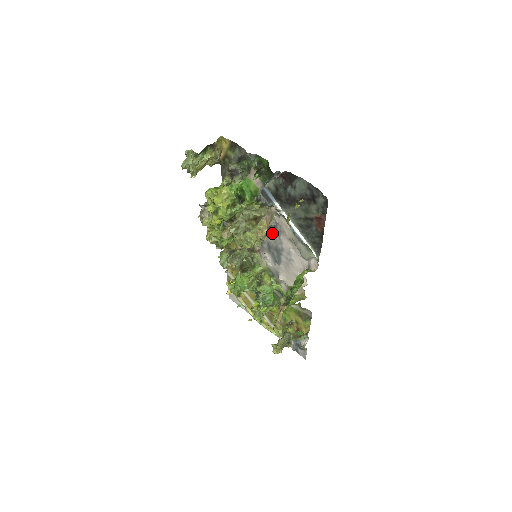
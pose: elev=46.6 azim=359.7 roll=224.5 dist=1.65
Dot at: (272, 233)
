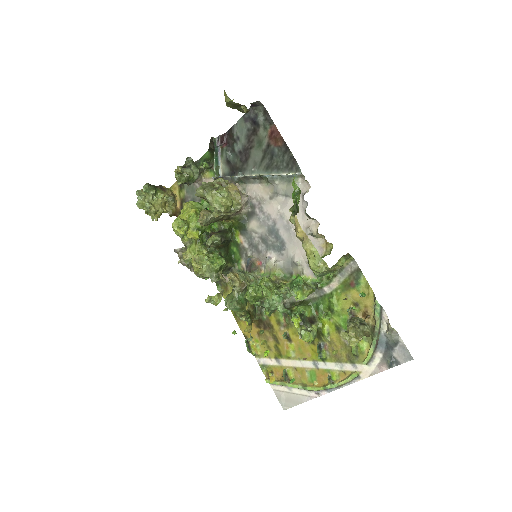
Dot at: (255, 219)
